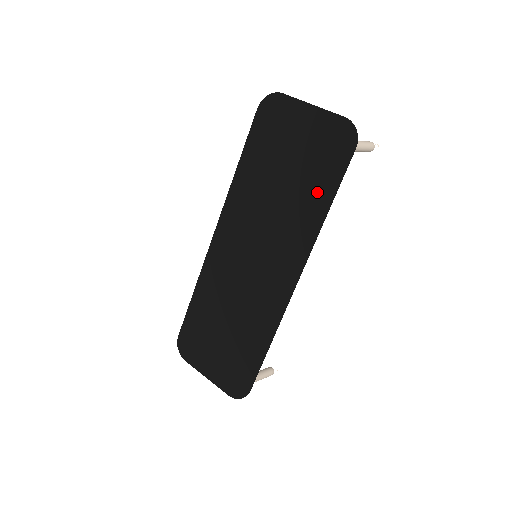
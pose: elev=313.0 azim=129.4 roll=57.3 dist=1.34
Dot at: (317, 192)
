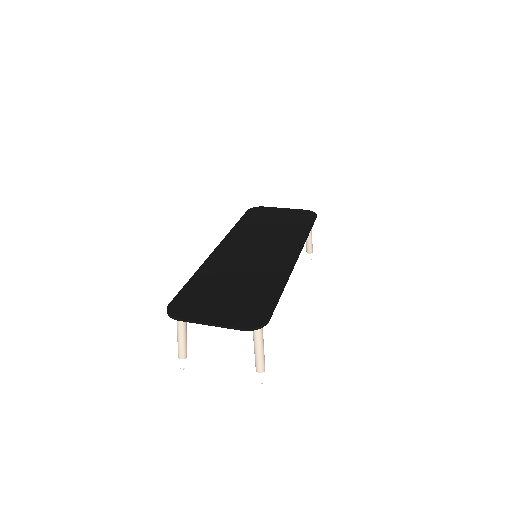
Dot at: (299, 227)
